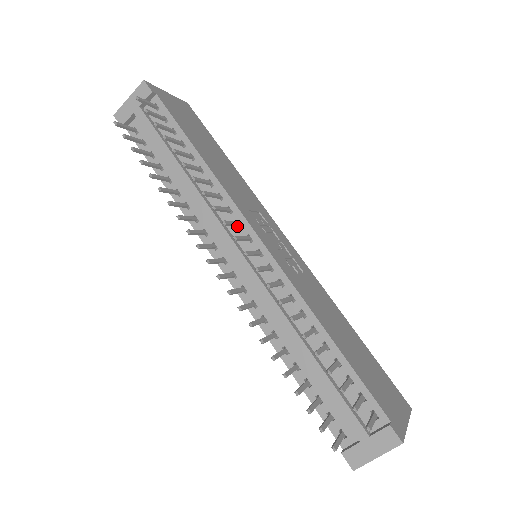
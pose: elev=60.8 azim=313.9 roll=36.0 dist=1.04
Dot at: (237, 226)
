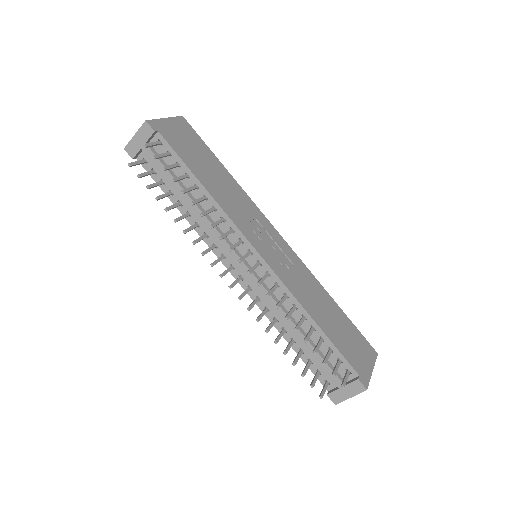
Dot at: (239, 244)
